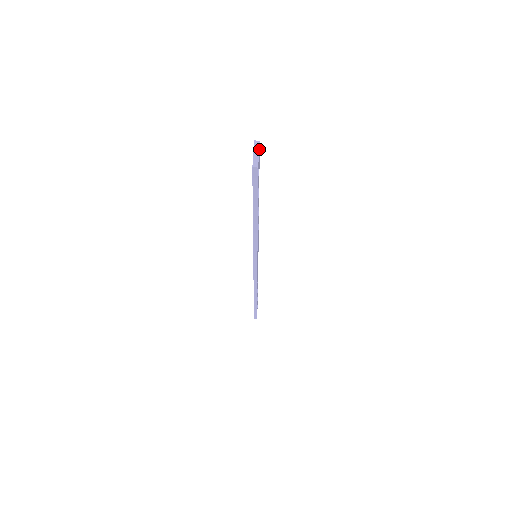
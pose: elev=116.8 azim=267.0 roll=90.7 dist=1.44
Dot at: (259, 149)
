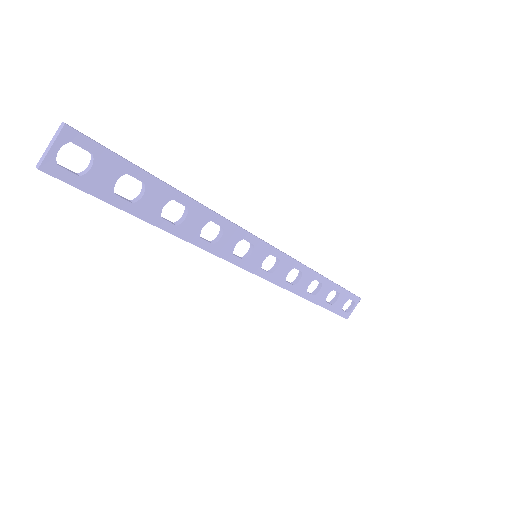
Dot at: (69, 136)
